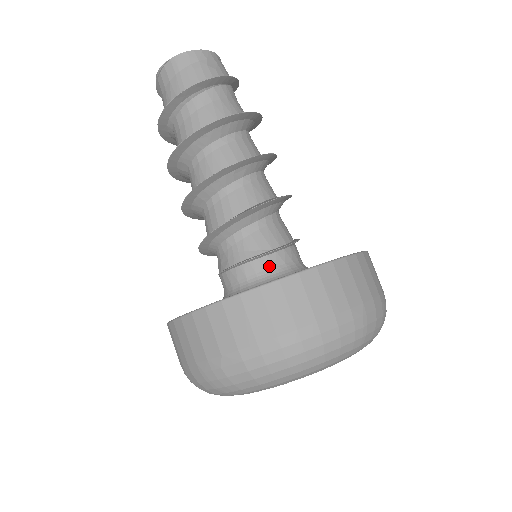
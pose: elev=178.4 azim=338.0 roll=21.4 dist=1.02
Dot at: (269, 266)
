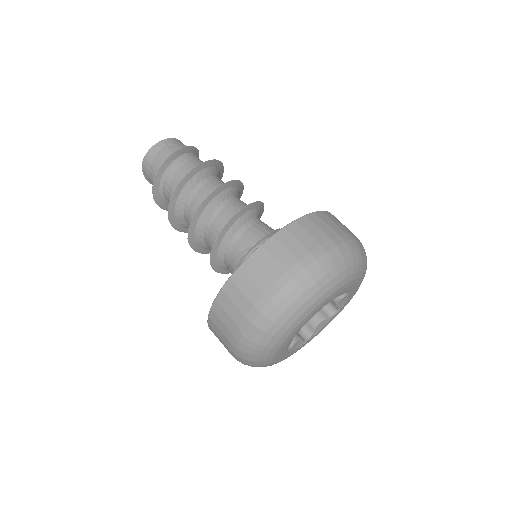
Dot at: occluded
